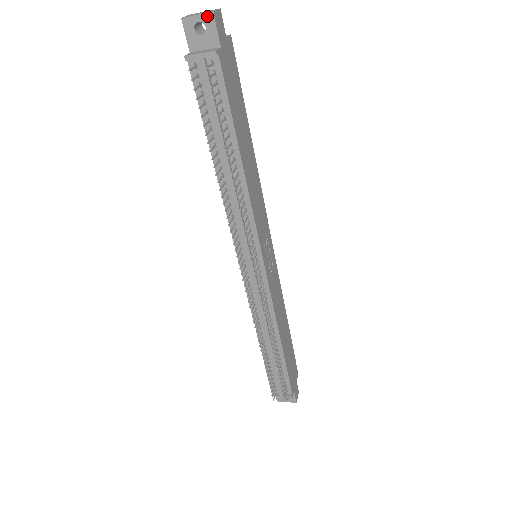
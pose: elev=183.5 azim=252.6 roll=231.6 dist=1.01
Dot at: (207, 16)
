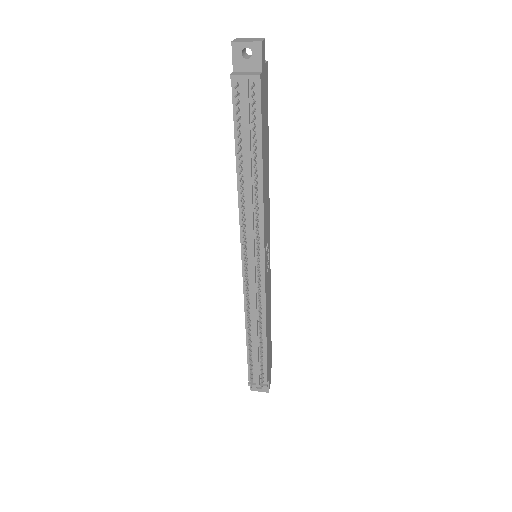
Dot at: (255, 44)
